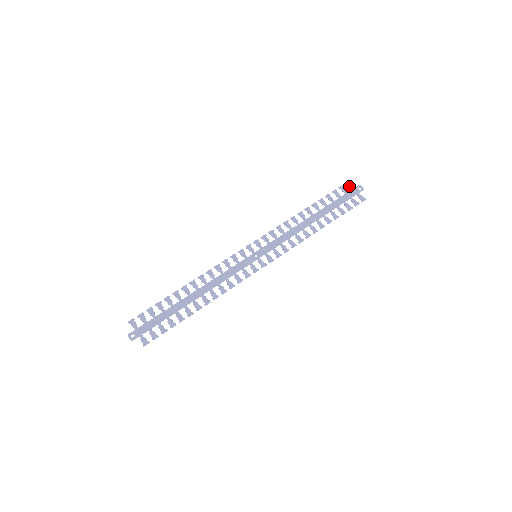
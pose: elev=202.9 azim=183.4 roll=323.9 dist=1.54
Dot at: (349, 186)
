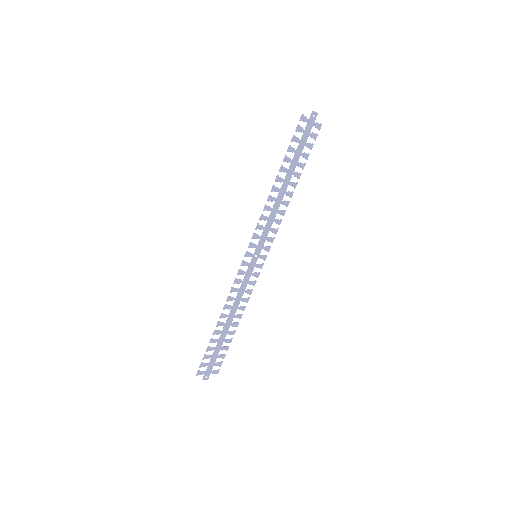
Dot at: (304, 121)
